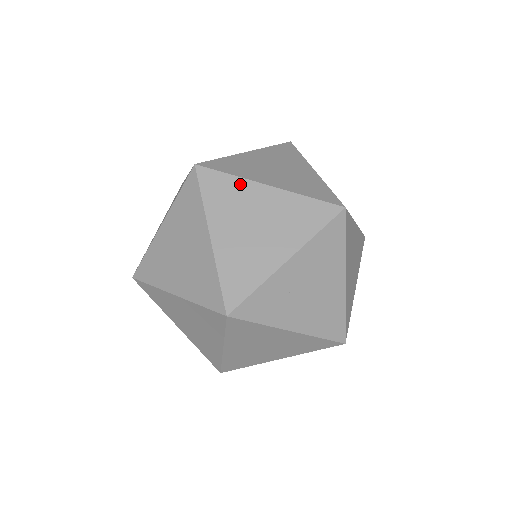
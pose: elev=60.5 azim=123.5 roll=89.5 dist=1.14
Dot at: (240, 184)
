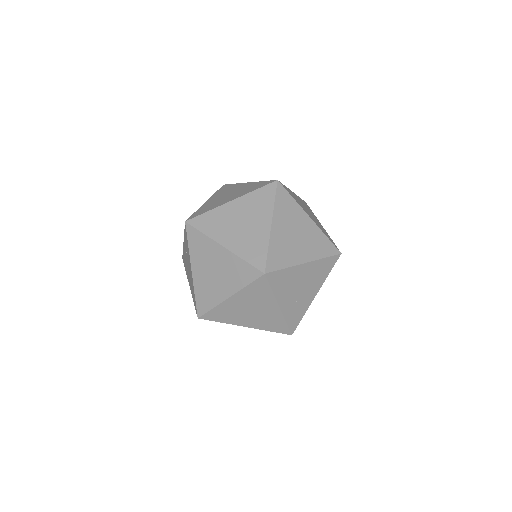
Dot at: (221, 307)
